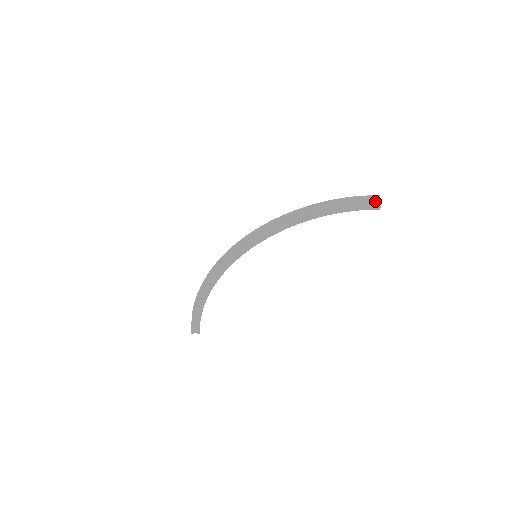
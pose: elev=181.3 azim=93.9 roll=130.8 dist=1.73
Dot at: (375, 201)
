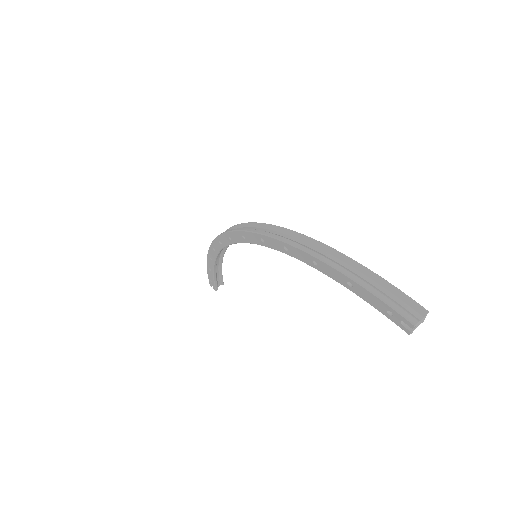
Dot at: (402, 315)
